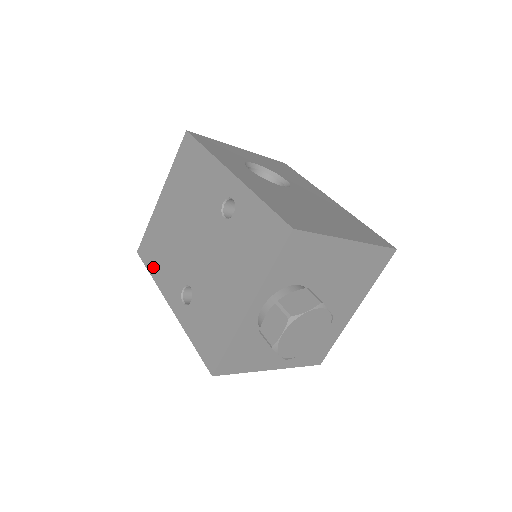
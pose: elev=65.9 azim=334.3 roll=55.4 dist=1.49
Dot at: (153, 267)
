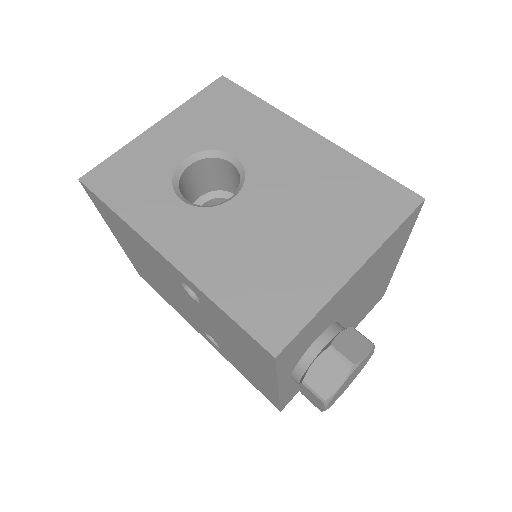
Dot at: (164, 298)
